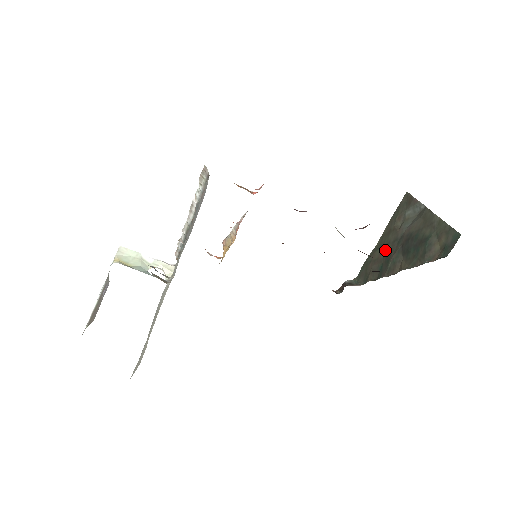
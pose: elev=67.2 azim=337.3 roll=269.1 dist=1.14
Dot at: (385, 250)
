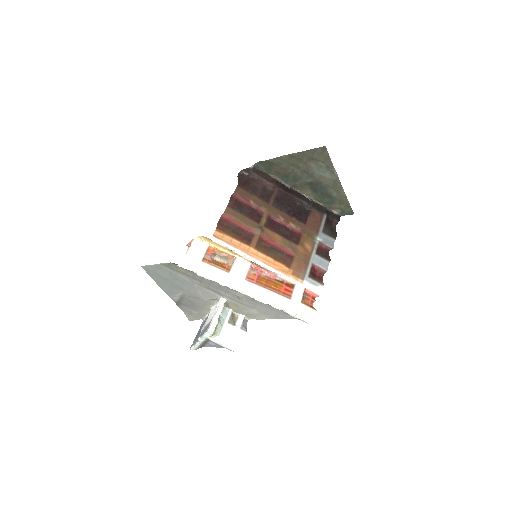
Dot at: (294, 171)
